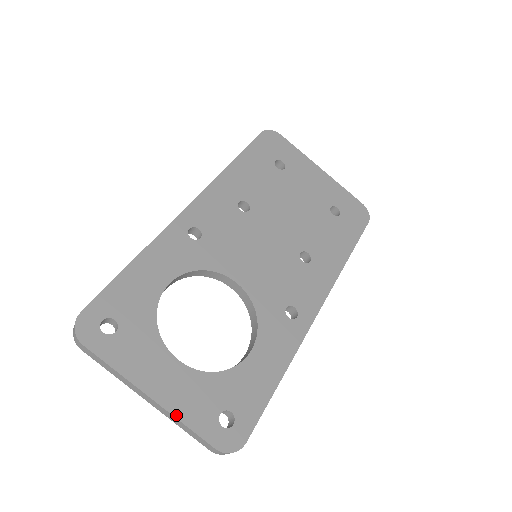
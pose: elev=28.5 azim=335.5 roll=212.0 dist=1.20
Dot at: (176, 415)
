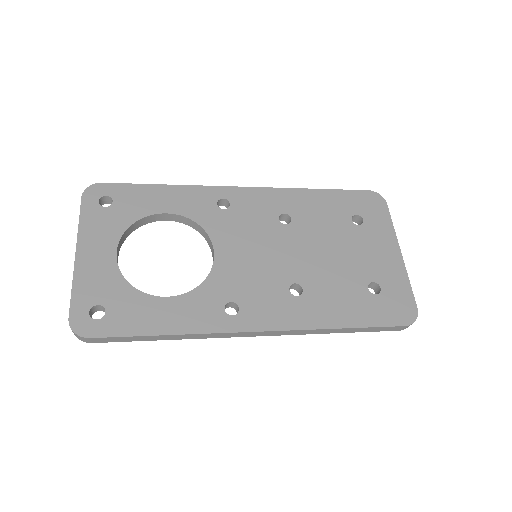
Dot at: (75, 276)
